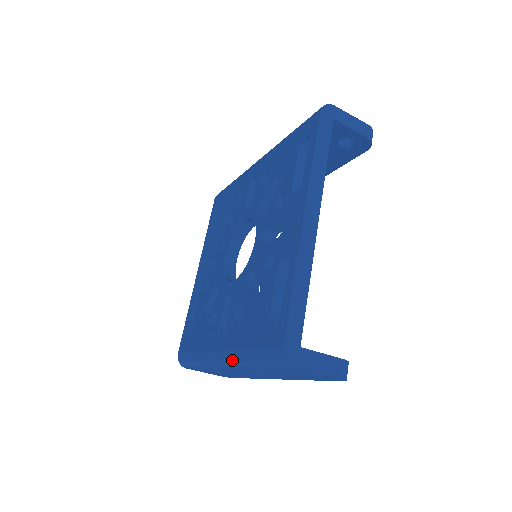
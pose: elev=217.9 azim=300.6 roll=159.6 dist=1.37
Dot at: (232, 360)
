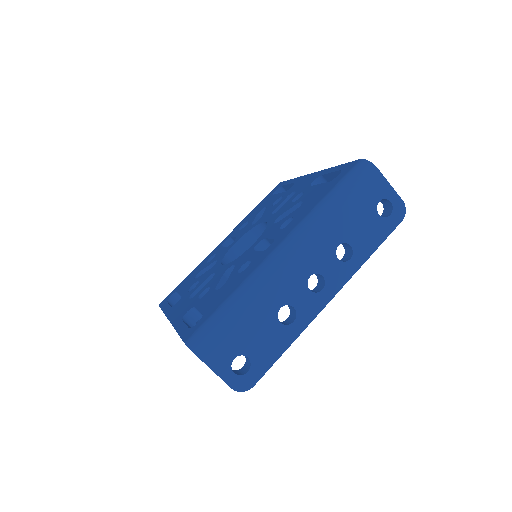
Dot at: (304, 228)
